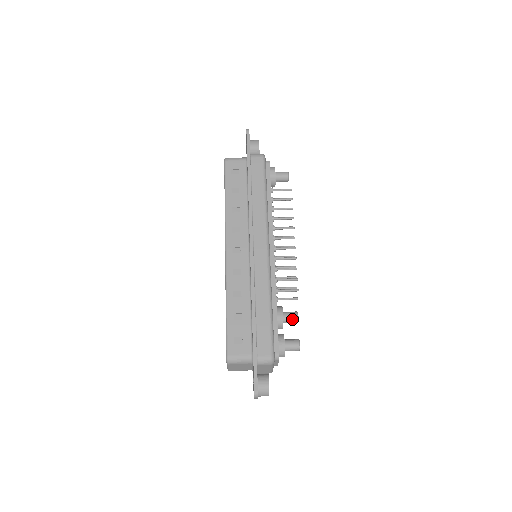
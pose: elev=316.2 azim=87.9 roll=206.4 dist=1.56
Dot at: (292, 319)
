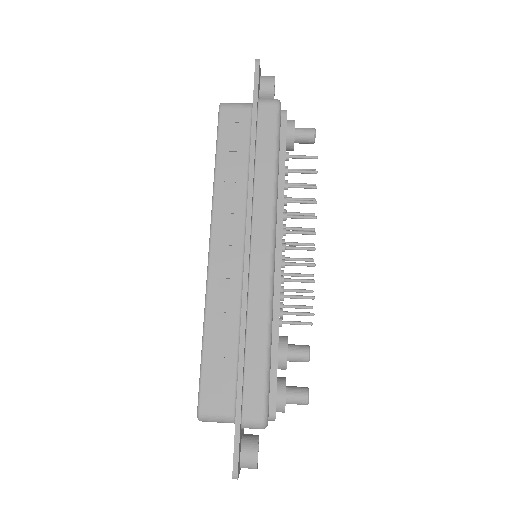
Dot at: (300, 358)
